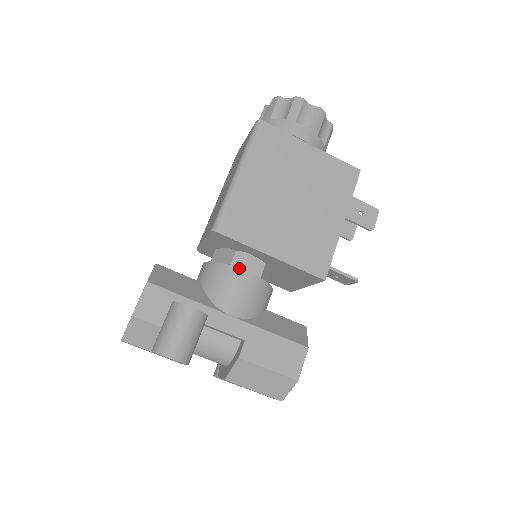
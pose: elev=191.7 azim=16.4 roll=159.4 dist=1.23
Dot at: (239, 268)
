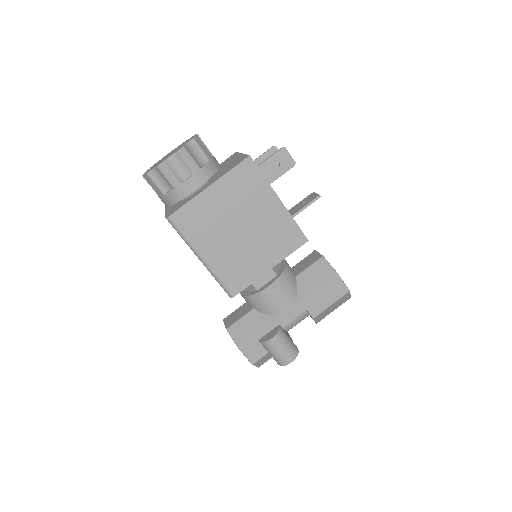
Dot at: (263, 290)
